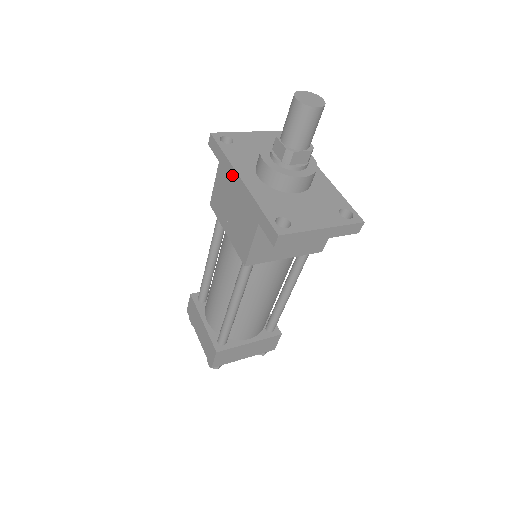
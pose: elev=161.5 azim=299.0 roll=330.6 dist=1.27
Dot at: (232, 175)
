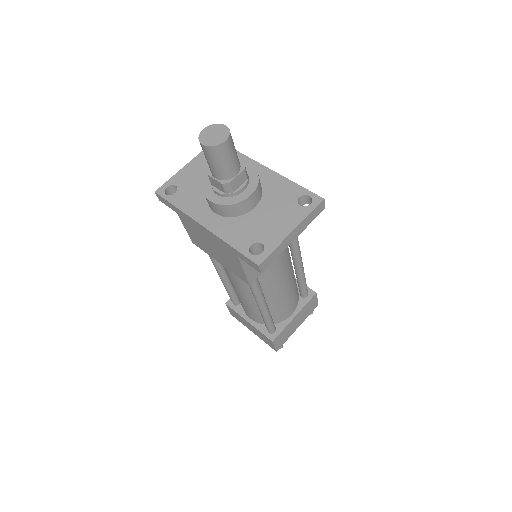
Dot at: (194, 223)
